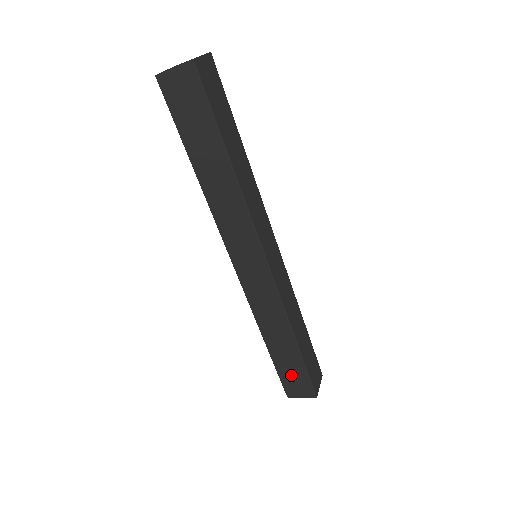
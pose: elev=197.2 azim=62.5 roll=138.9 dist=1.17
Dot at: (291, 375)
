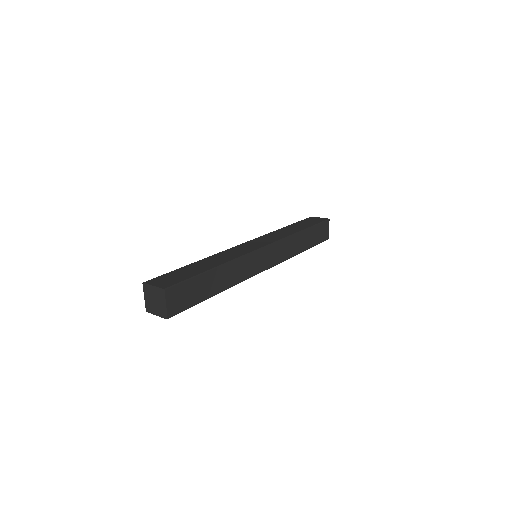
Dot at: occluded
